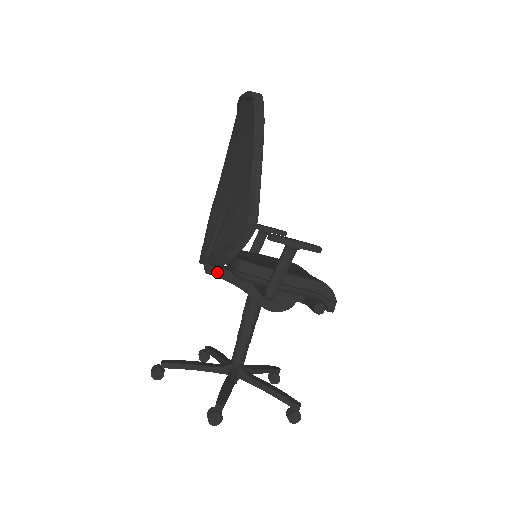
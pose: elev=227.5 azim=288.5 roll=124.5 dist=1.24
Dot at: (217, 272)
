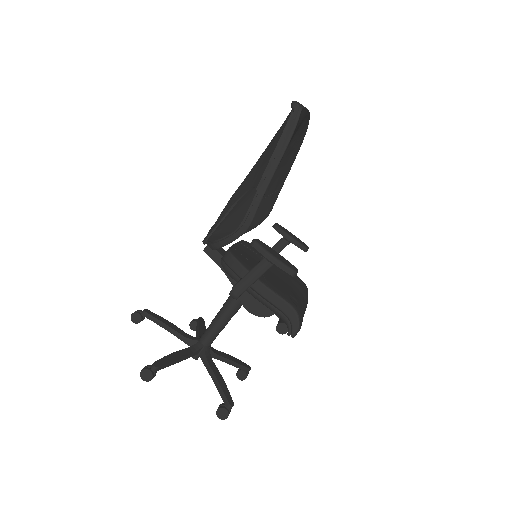
Dot at: (214, 255)
